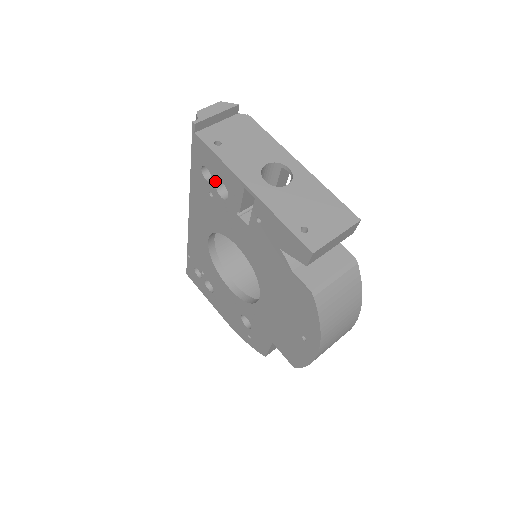
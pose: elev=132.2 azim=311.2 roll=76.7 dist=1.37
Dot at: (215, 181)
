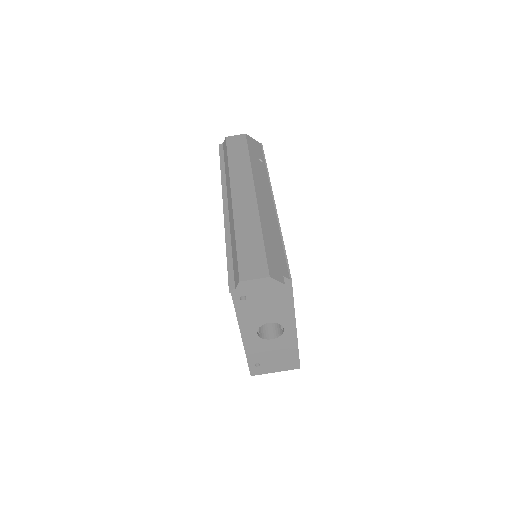
Dot at: occluded
